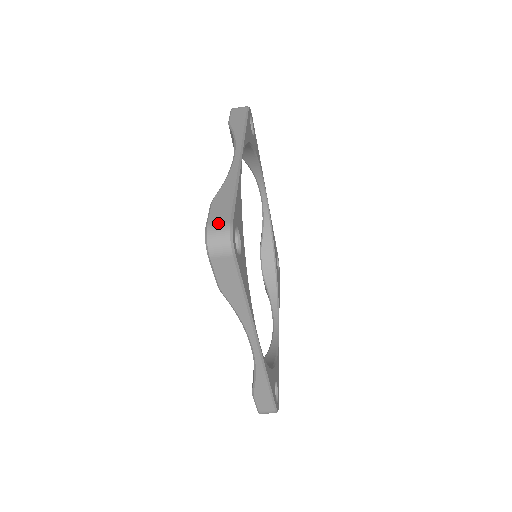
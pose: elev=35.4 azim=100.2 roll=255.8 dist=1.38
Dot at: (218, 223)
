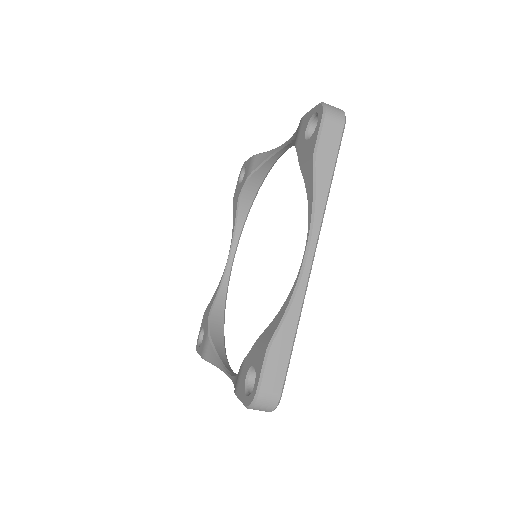
Dot at: (270, 393)
